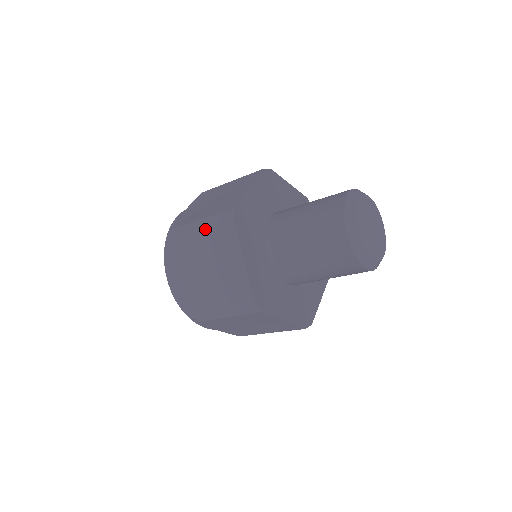
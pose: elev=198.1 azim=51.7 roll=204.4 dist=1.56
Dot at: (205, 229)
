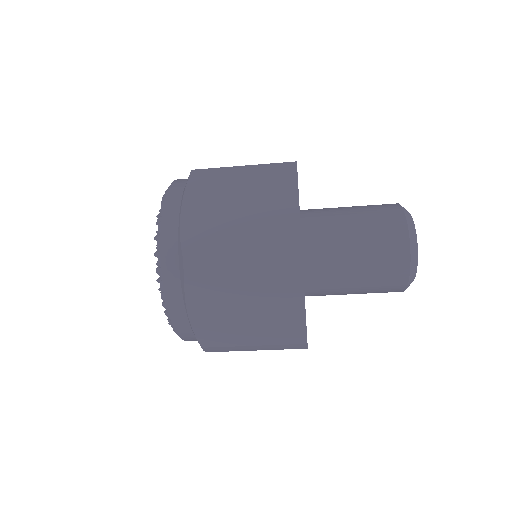
Dot at: (253, 271)
